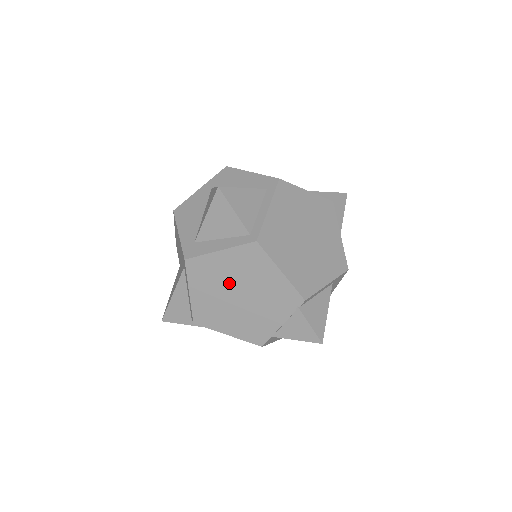
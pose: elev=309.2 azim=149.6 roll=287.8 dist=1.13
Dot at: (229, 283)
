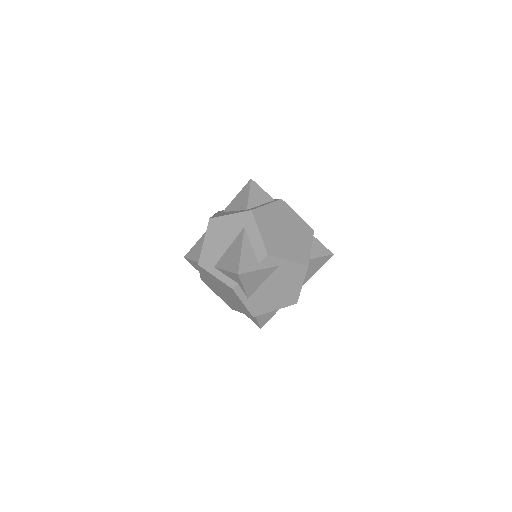
Dot at: (278, 224)
